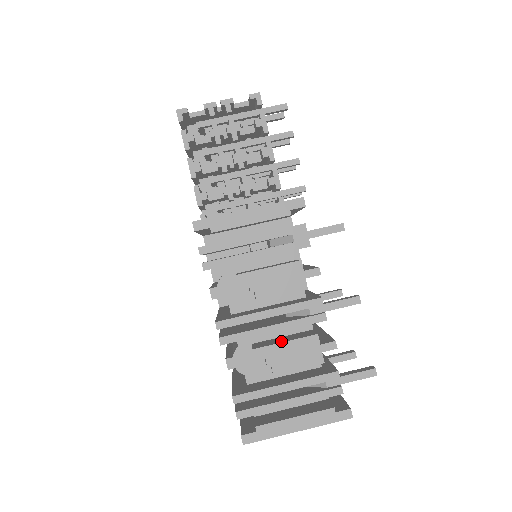
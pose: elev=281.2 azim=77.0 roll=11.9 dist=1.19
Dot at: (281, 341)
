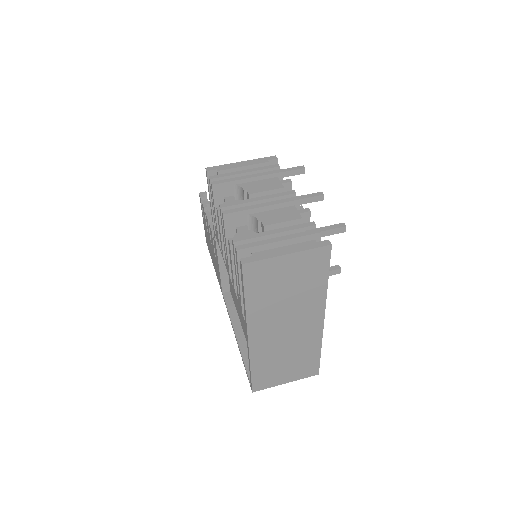
Dot at: (268, 213)
